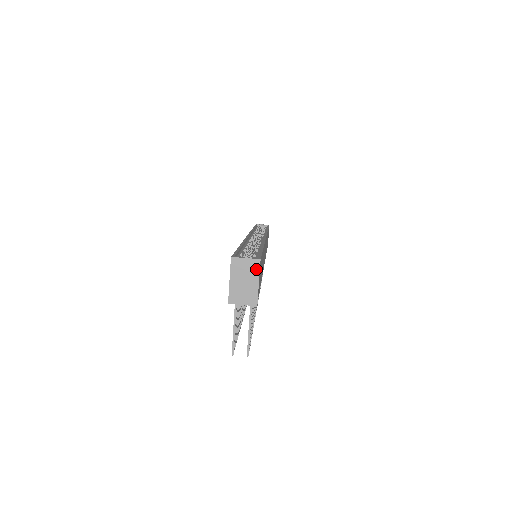
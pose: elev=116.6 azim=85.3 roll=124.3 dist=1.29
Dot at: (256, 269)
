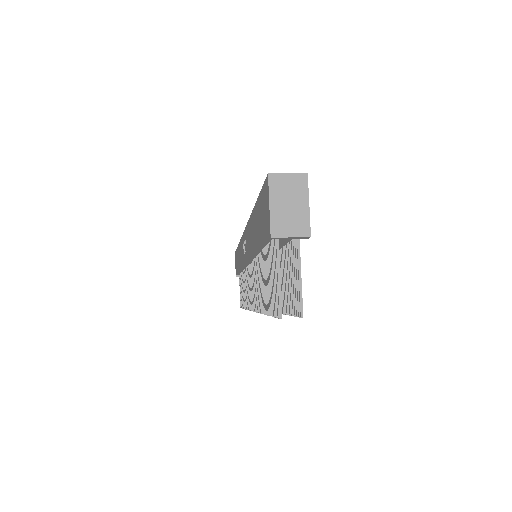
Dot at: (303, 186)
